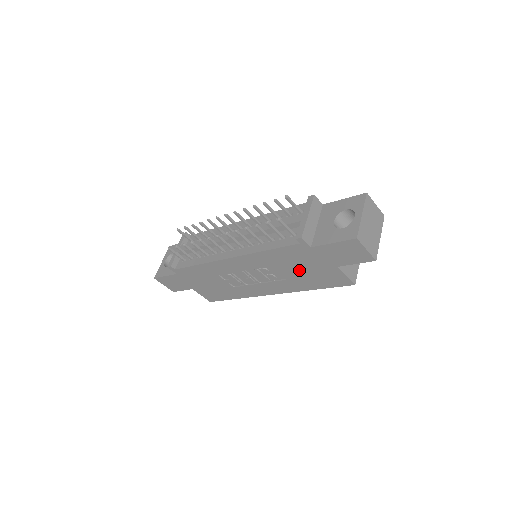
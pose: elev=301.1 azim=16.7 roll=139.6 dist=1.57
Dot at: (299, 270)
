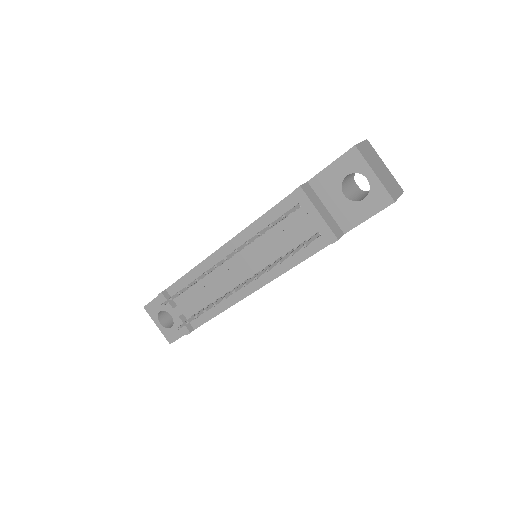
Dot at: occluded
